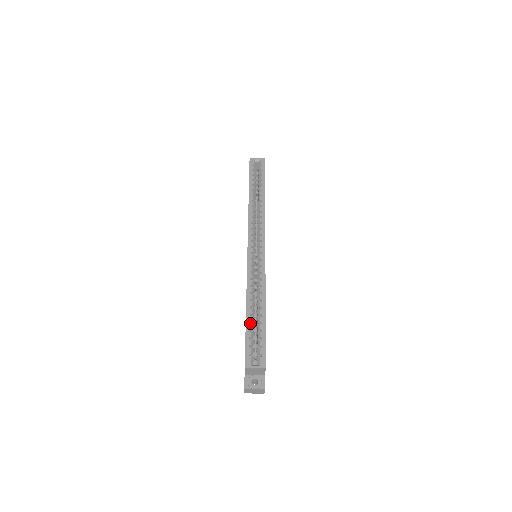
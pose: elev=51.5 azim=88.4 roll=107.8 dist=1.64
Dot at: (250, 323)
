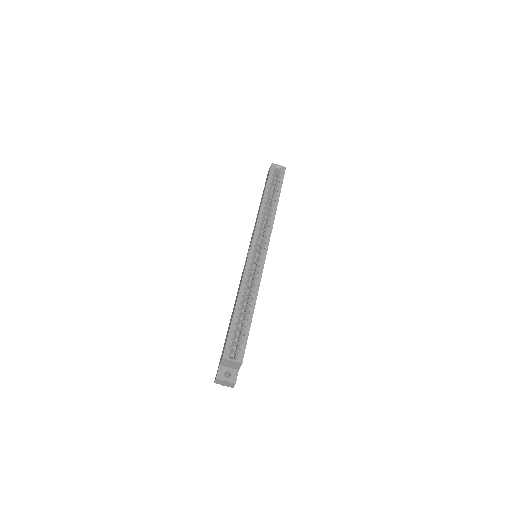
Dot at: (237, 317)
